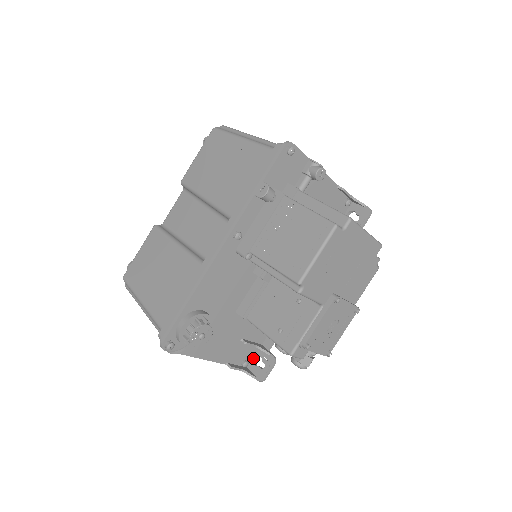
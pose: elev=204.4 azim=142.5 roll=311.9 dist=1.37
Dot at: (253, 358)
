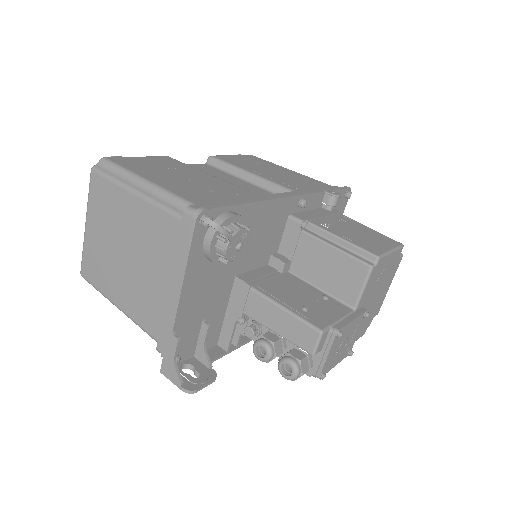
Dot at: (180, 363)
